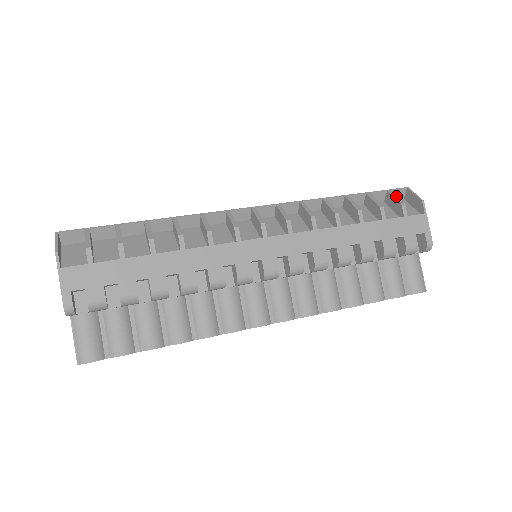
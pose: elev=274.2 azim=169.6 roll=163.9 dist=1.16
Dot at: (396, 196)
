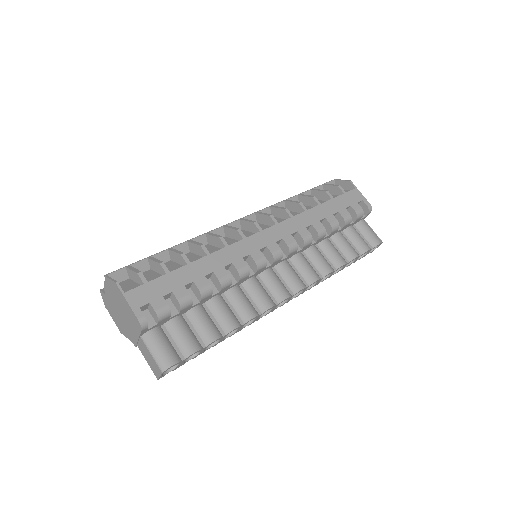
Dot at: (331, 184)
